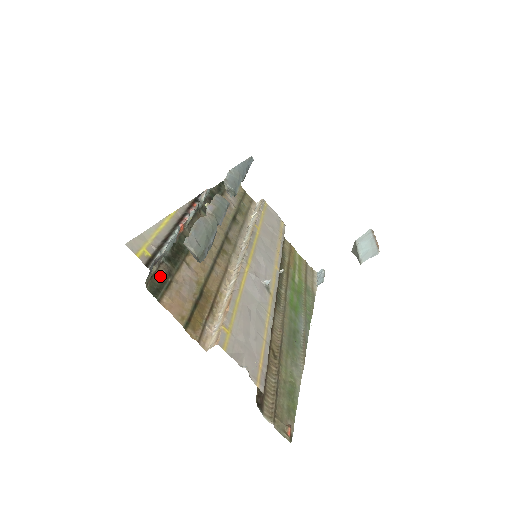
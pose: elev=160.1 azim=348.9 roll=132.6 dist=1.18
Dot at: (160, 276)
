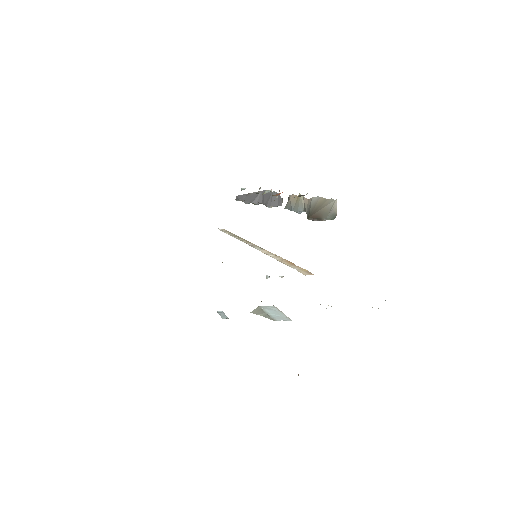
Dot at: occluded
